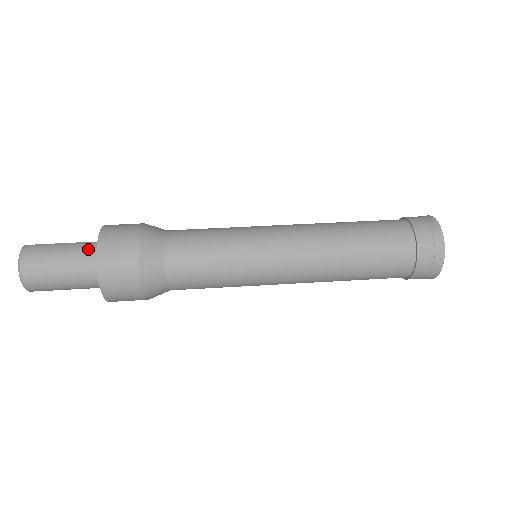
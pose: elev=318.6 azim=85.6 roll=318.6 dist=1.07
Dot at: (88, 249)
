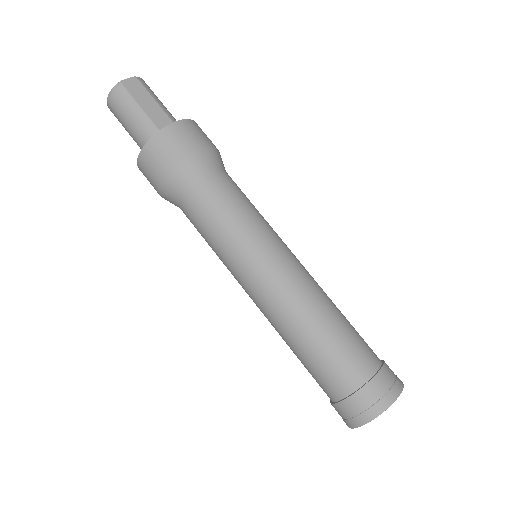
Dot at: (147, 135)
